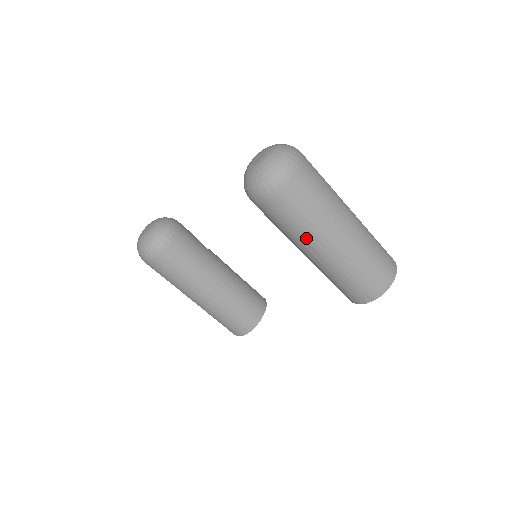
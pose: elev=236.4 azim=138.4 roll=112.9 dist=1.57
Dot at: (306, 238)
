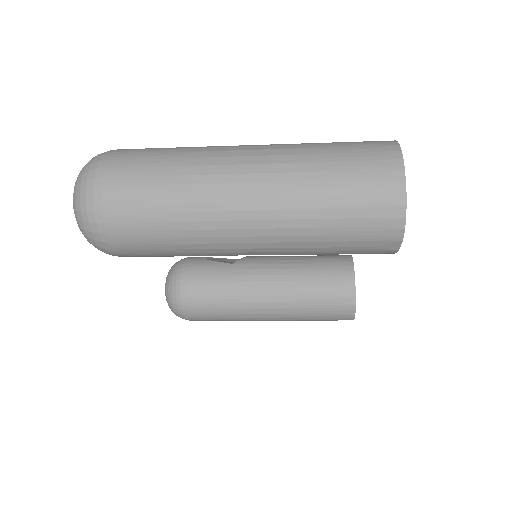
Dot at: (211, 251)
